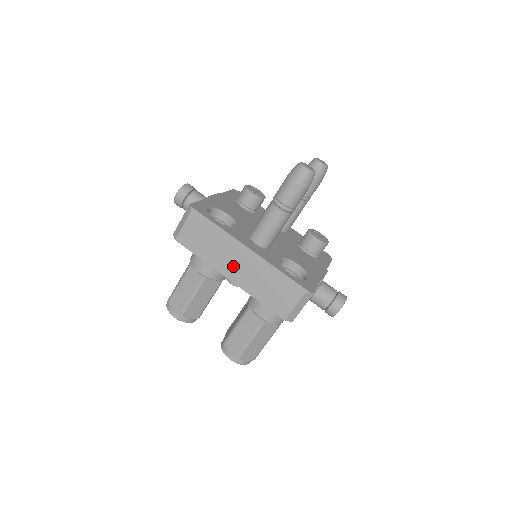
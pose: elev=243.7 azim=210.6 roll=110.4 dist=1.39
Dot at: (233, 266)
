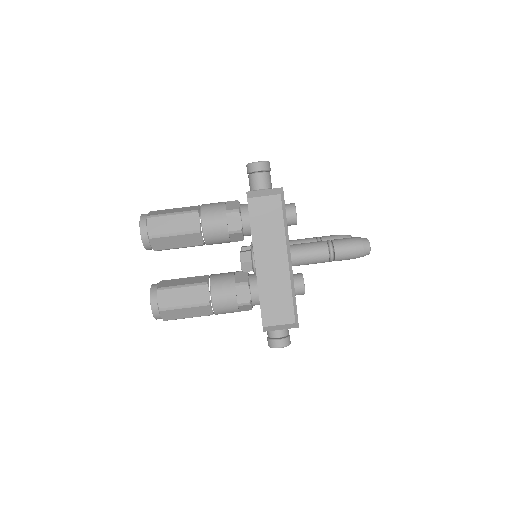
Dot at: (269, 258)
